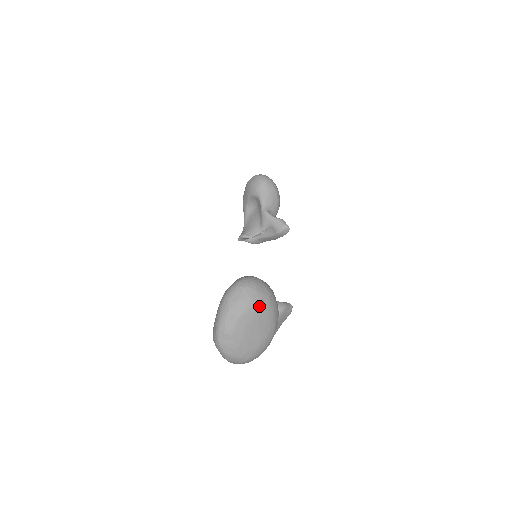
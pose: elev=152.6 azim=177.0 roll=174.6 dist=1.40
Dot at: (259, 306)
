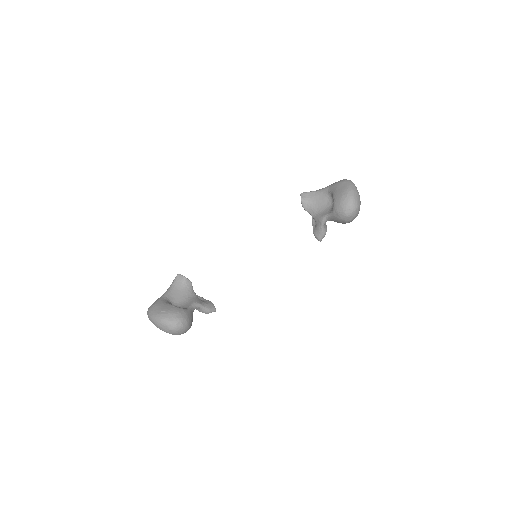
Dot at: occluded
